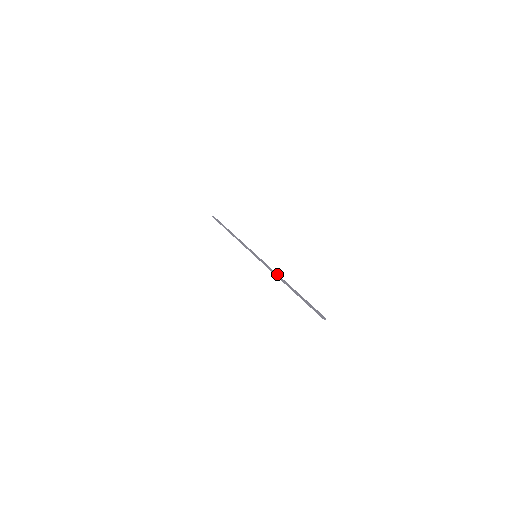
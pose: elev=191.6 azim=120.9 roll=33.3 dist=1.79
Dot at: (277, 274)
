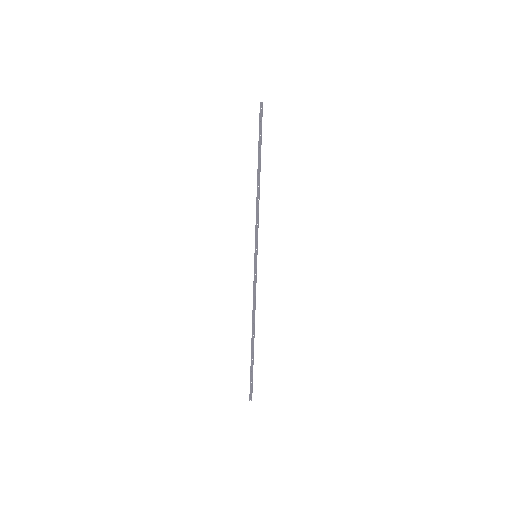
Dot at: (254, 308)
